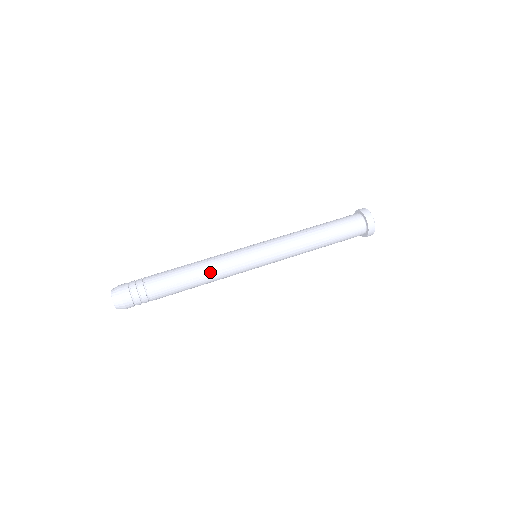
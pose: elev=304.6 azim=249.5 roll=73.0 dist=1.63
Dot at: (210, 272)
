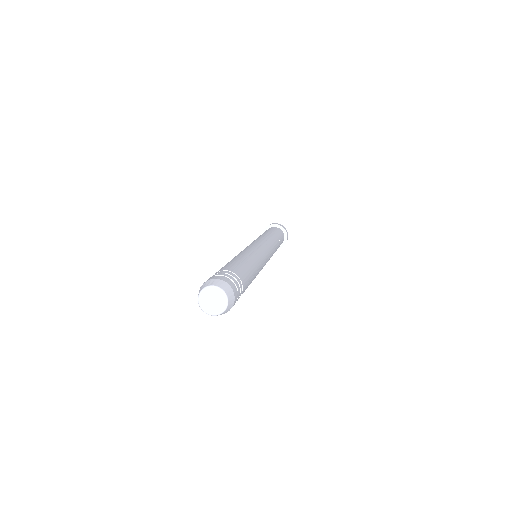
Dot at: (251, 255)
